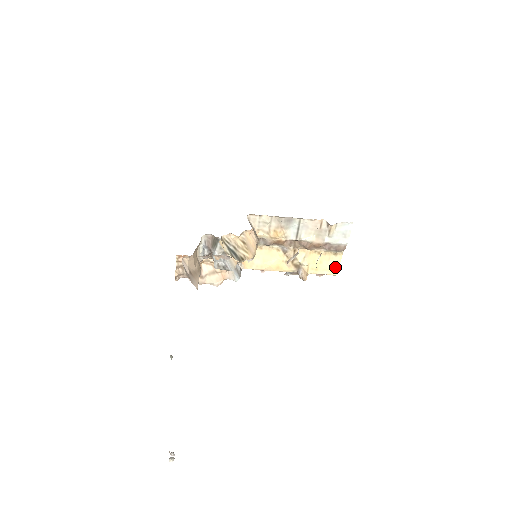
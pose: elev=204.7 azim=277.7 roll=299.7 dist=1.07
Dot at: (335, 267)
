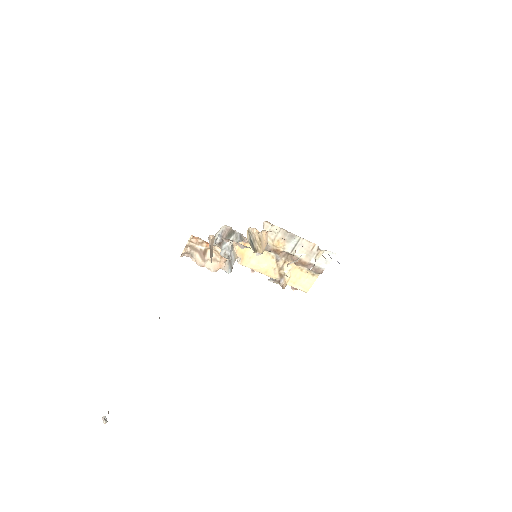
Dot at: (309, 285)
